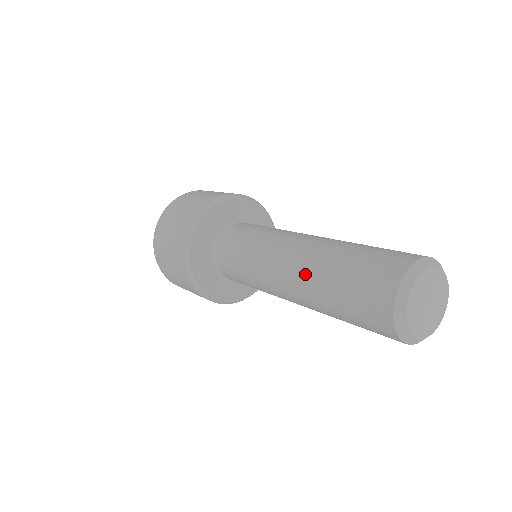
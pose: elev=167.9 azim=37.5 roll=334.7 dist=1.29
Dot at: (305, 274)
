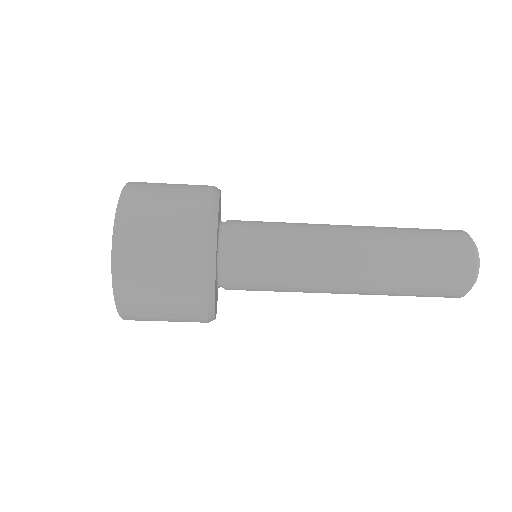
Dot at: (377, 230)
